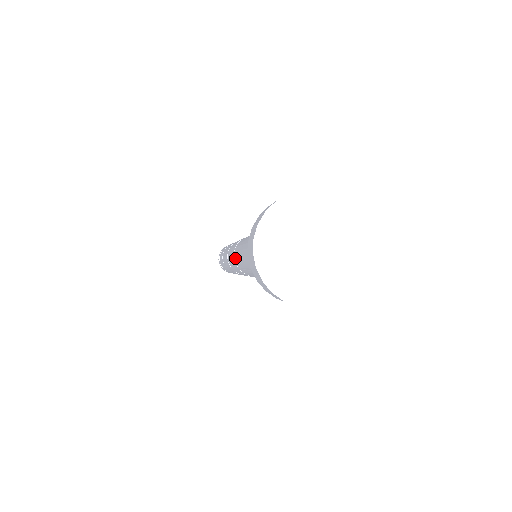
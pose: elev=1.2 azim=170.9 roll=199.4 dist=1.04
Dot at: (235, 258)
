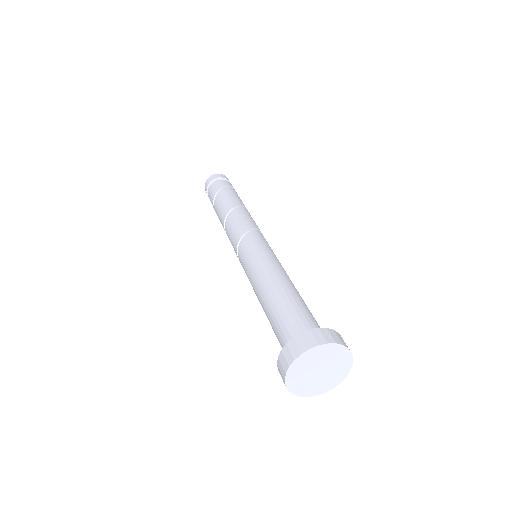
Dot at: (241, 264)
